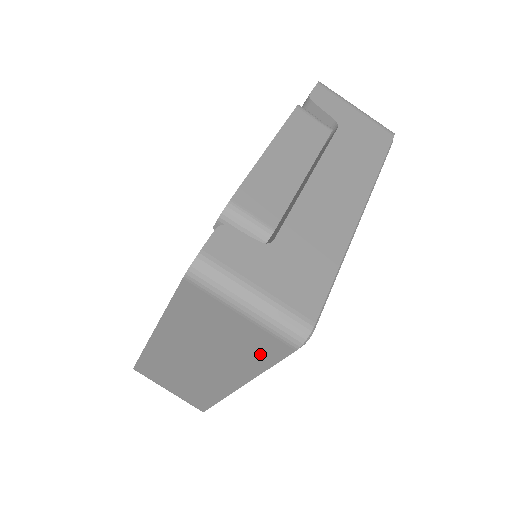
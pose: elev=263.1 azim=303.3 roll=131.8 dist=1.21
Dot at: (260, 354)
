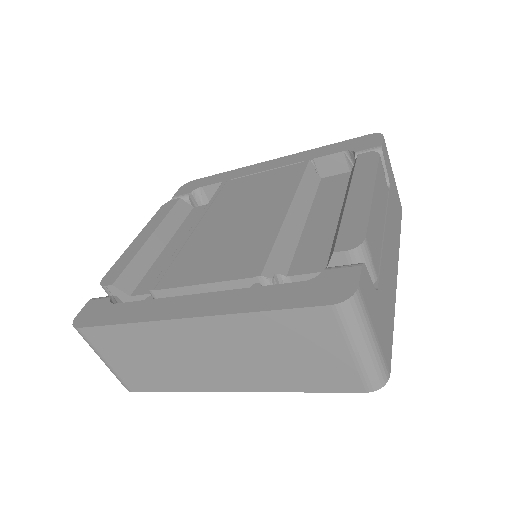
Dot at: (317, 381)
